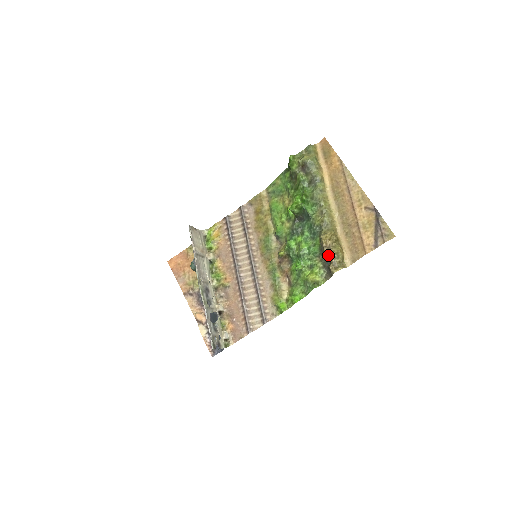
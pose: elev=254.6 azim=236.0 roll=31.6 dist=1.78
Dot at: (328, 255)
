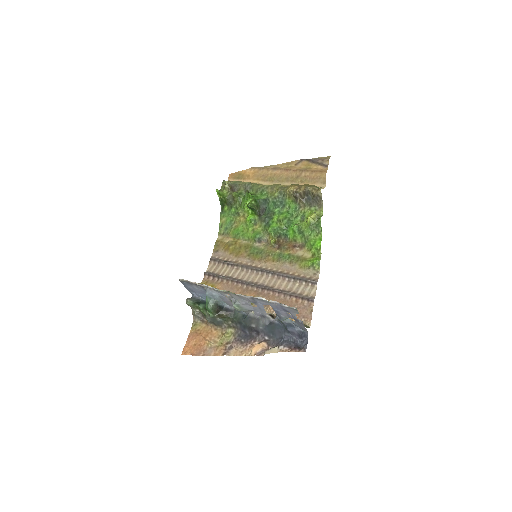
Dot at: (304, 190)
